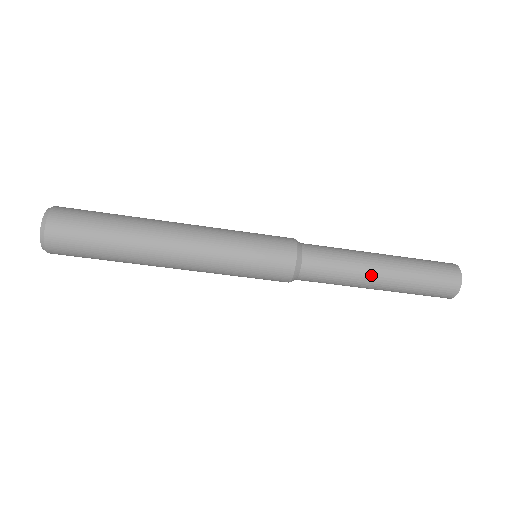
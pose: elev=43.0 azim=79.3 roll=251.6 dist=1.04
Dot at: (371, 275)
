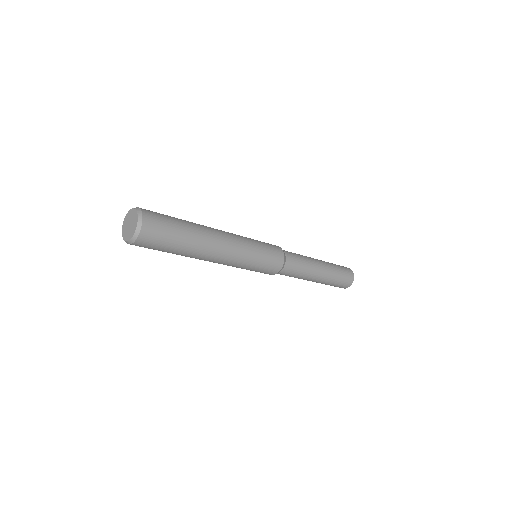
Dot at: (317, 269)
